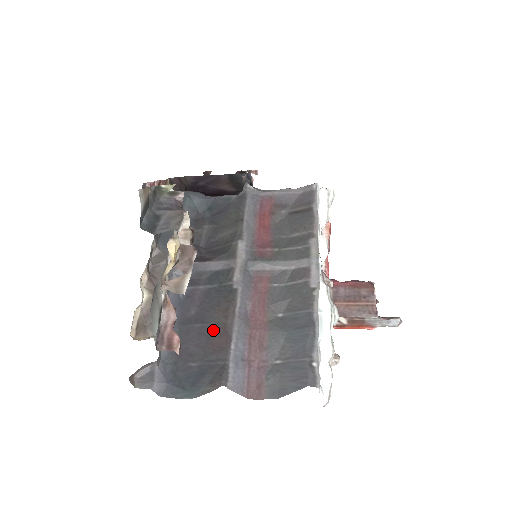
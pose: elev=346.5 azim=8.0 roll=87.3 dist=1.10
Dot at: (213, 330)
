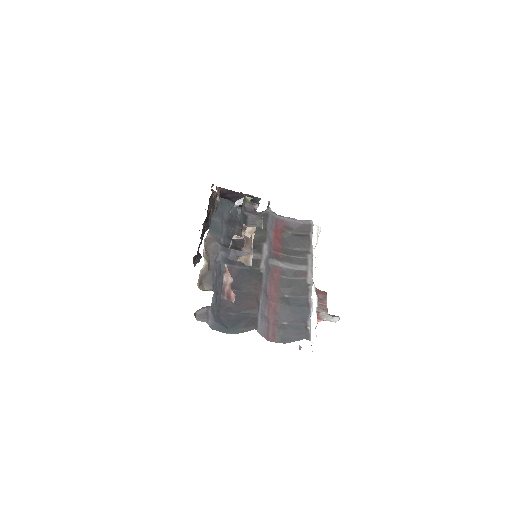
Dot at: (246, 295)
